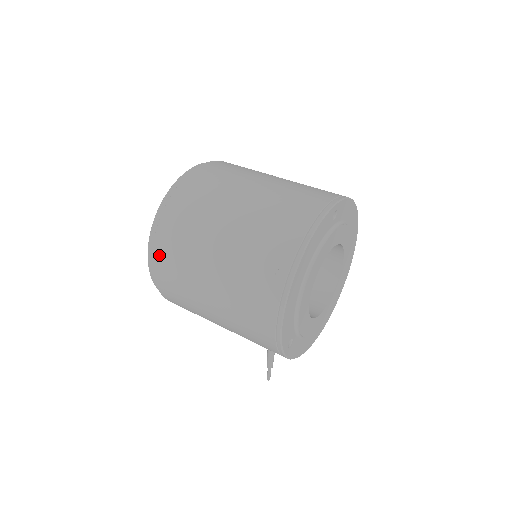
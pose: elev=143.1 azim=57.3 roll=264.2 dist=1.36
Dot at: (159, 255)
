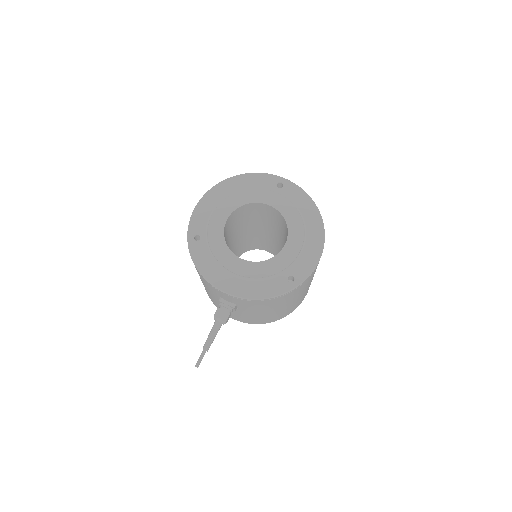
Dot at: occluded
